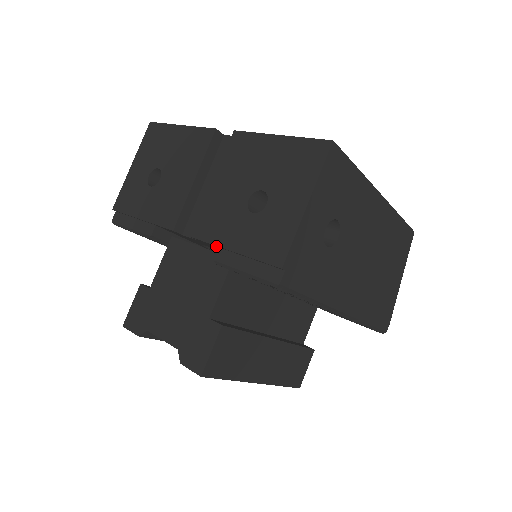
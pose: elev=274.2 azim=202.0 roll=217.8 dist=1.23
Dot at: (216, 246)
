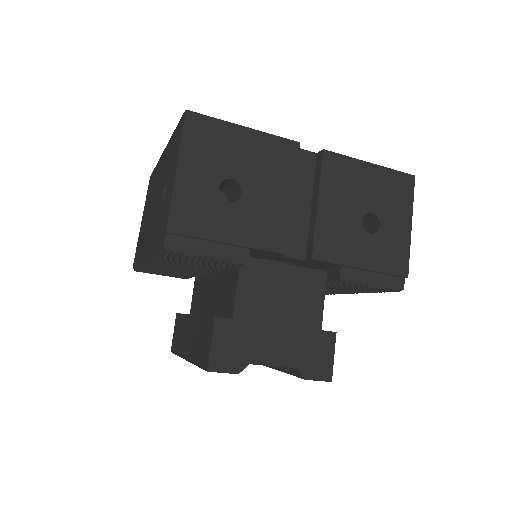
Dot at: (339, 265)
